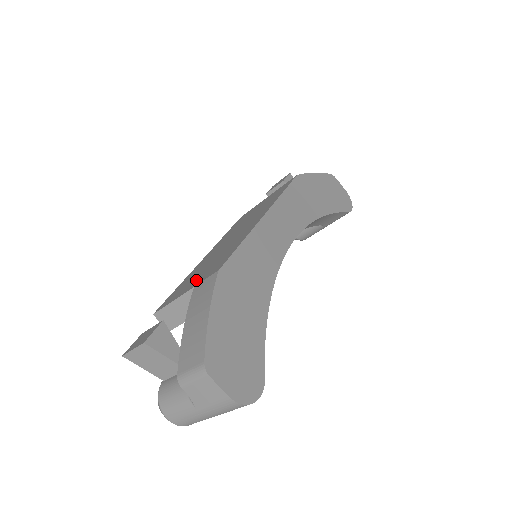
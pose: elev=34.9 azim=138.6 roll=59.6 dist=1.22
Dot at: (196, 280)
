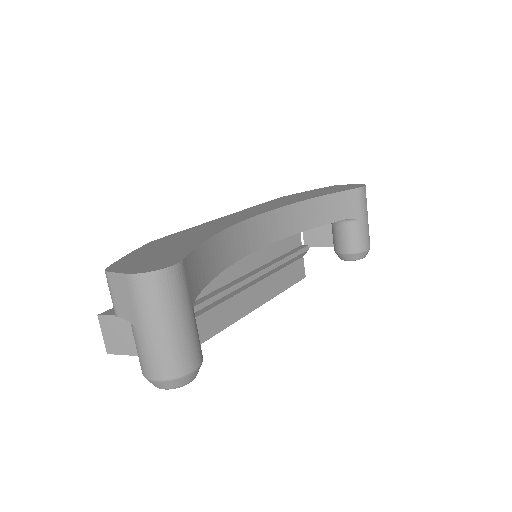
Dot at: occluded
